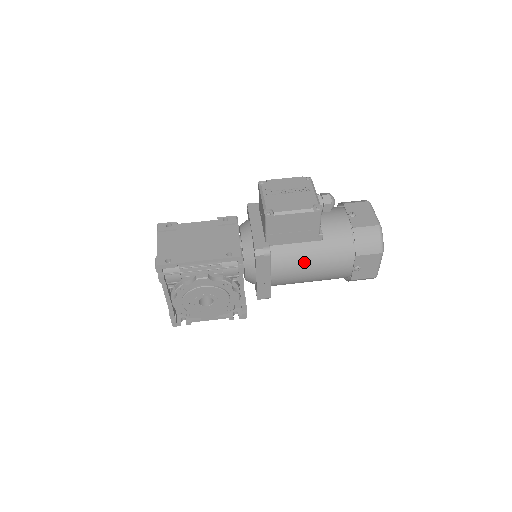
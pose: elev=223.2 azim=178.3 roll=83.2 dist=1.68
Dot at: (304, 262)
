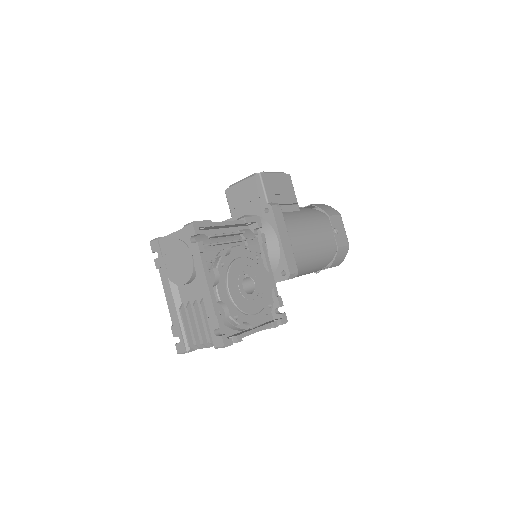
Dot at: (303, 223)
